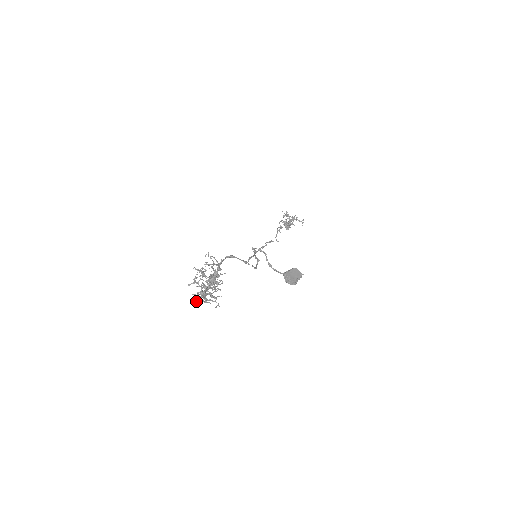
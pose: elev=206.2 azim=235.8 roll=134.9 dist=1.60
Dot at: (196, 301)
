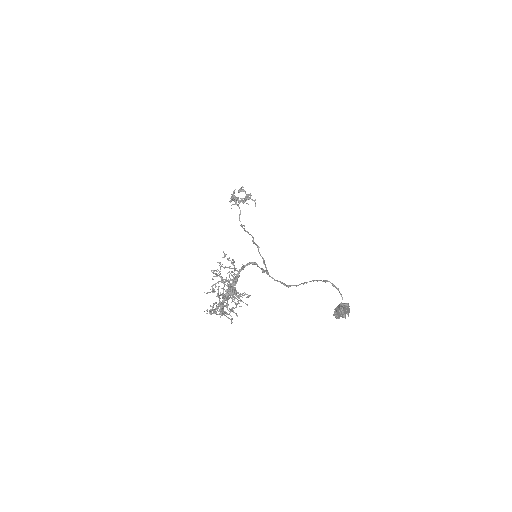
Dot at: occluded
